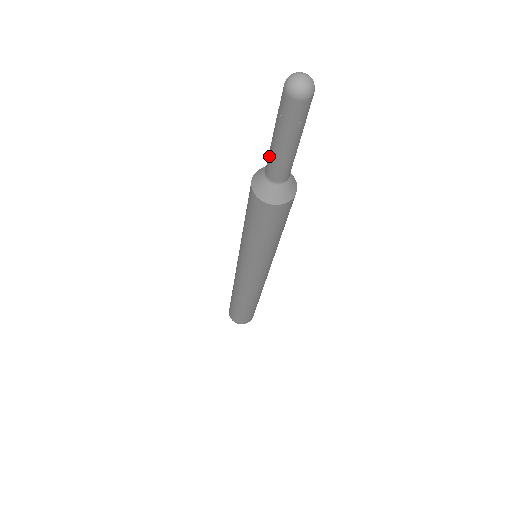
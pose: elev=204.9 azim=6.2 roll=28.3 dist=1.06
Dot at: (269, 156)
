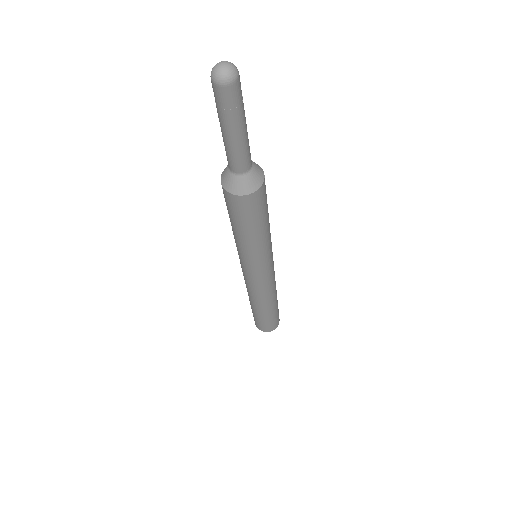
Dot at: occluded
